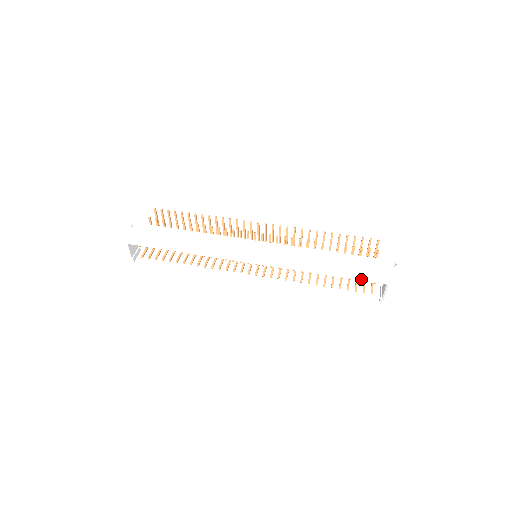
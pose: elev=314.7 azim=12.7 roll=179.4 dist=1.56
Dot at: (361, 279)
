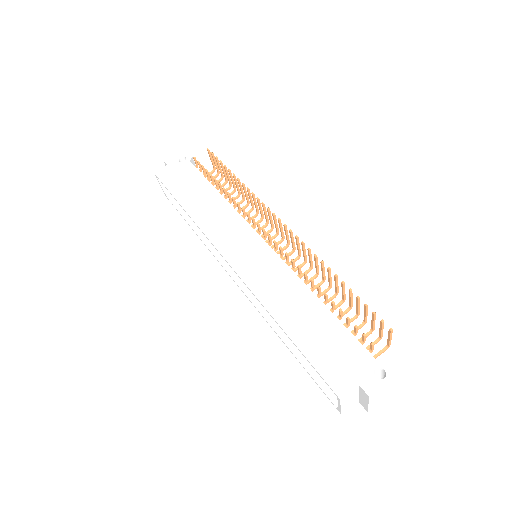
Dot at: (312, 365)
